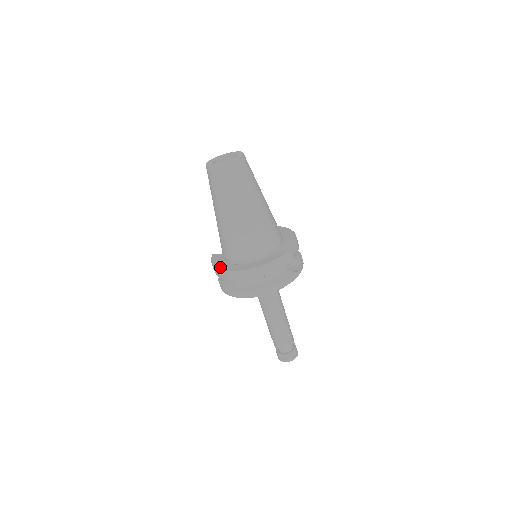
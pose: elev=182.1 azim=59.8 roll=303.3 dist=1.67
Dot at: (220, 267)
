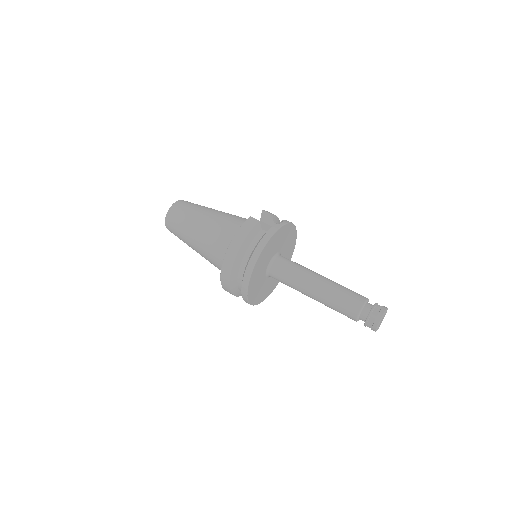
Dot at: occluded
